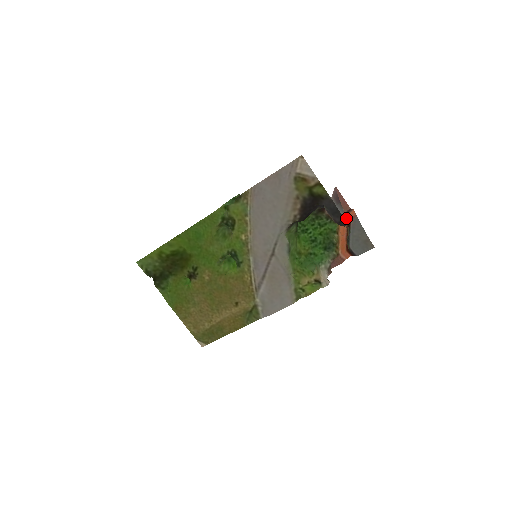
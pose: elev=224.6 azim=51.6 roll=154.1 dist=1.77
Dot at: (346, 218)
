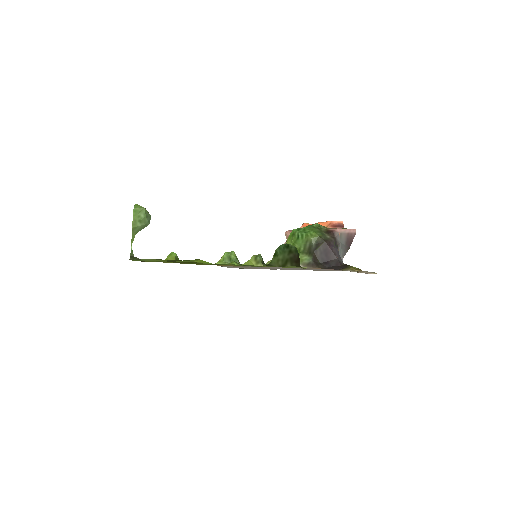
Dot at: (343, 257)
